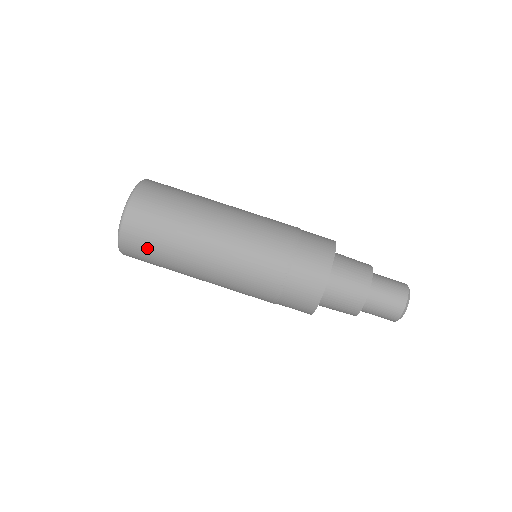
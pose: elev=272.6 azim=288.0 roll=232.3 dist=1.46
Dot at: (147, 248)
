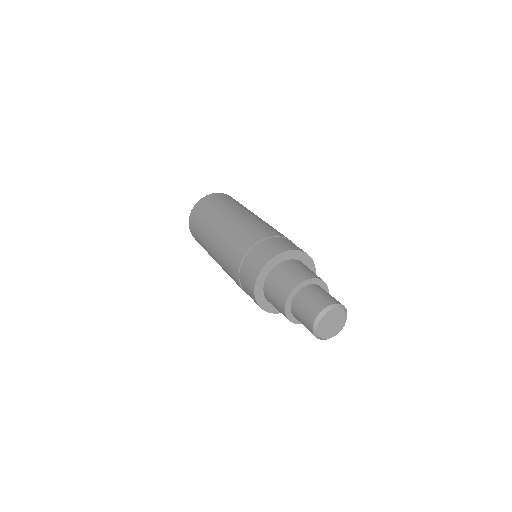
Dot at: (211, 204)
